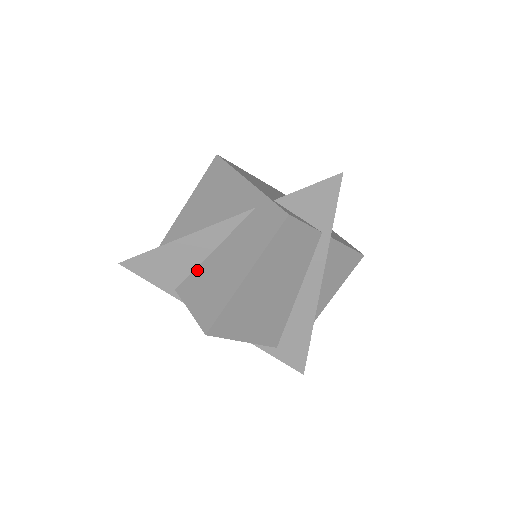
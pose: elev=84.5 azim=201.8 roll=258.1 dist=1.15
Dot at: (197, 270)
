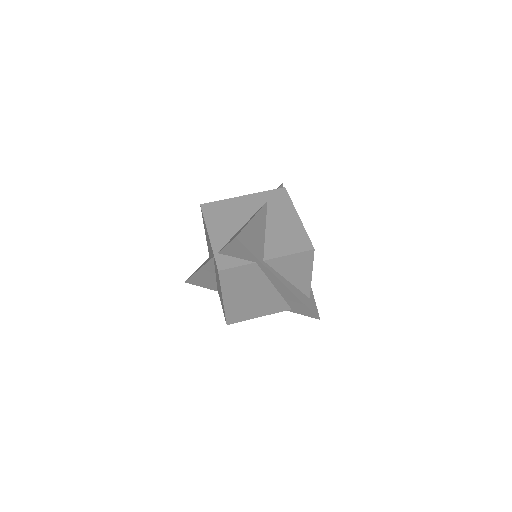
Dot at: occluded
